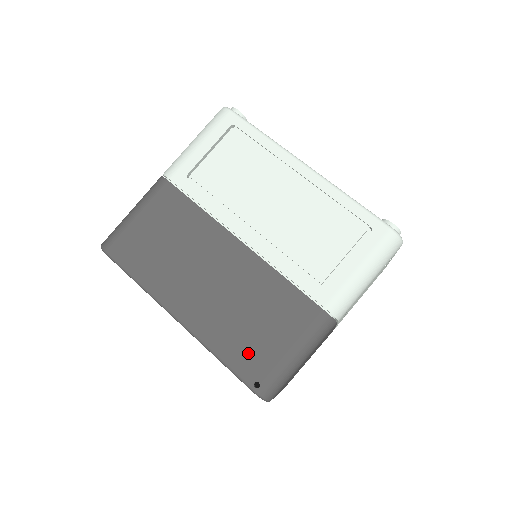
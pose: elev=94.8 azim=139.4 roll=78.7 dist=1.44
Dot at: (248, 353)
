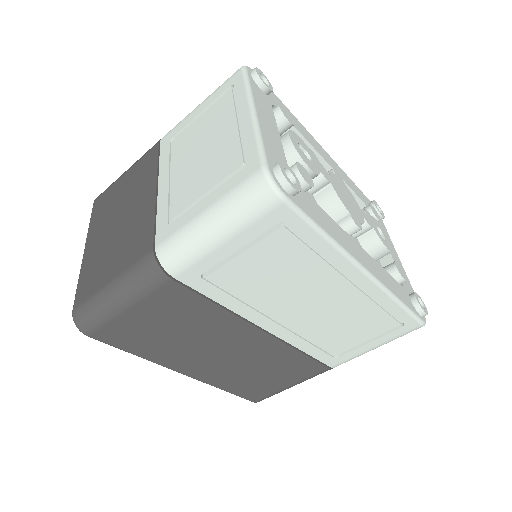
Dot at: (253, 389)
